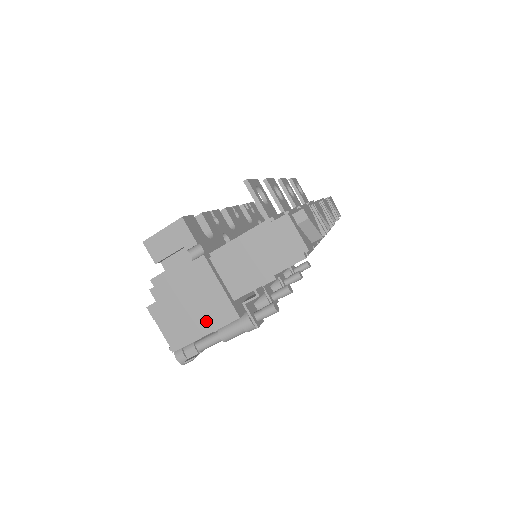
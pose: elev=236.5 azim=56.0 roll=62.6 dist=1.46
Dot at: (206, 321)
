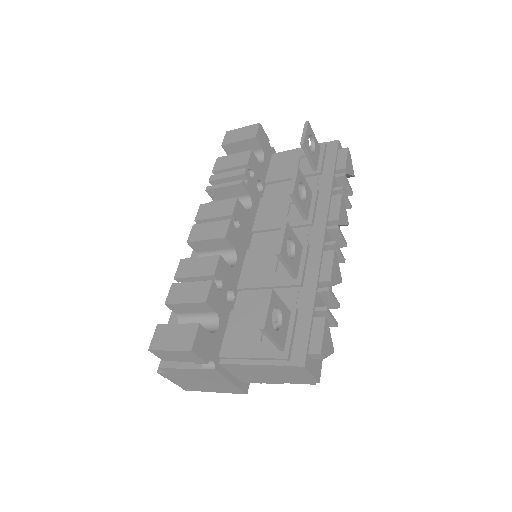
Dot at: (215, 389)
